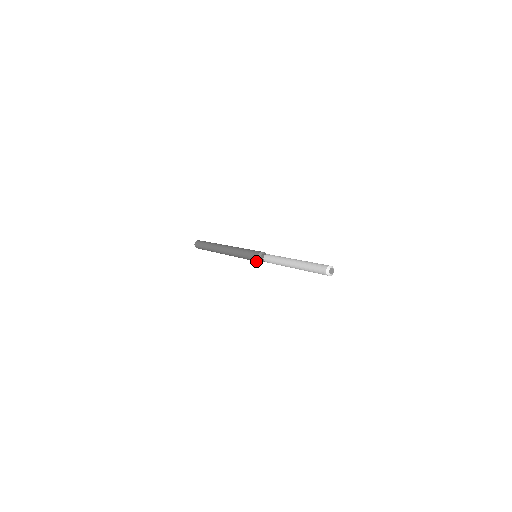
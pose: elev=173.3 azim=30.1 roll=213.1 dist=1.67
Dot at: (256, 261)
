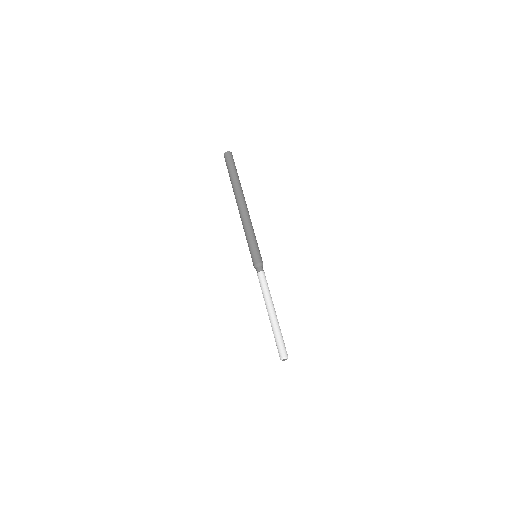
Dot at: occluded
